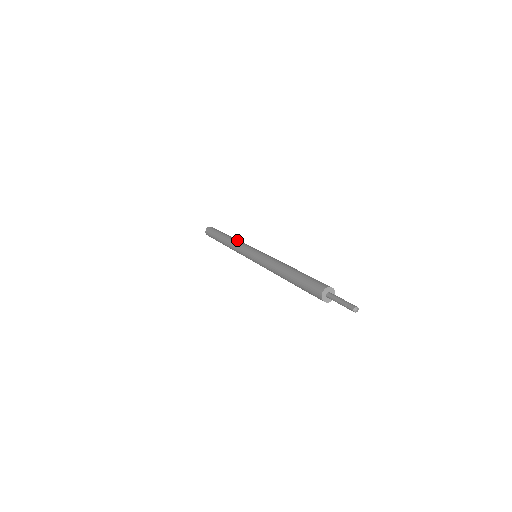
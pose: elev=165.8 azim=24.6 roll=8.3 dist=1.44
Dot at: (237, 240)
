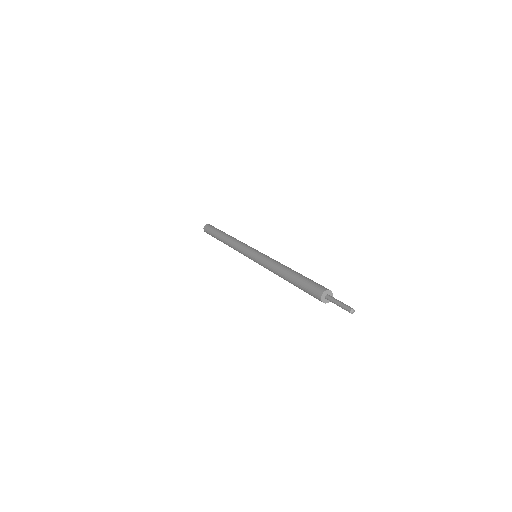
Dot at: (234, 241)
